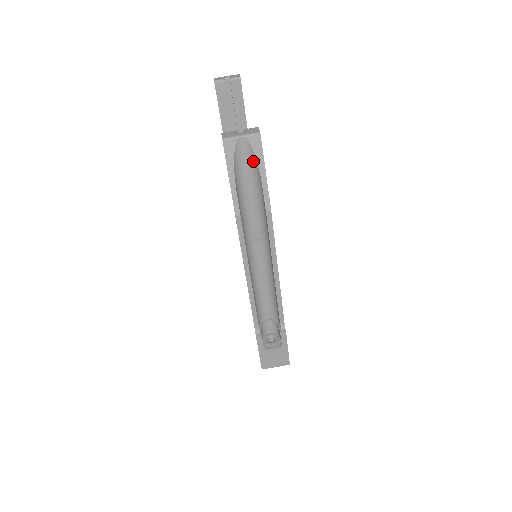
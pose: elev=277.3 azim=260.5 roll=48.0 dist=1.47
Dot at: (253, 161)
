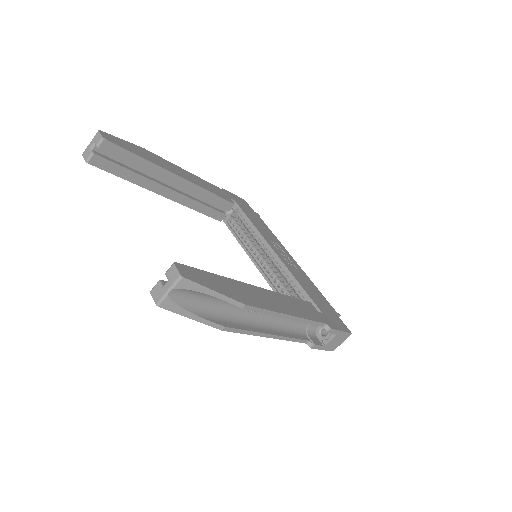
Dot at: (197, 292)
